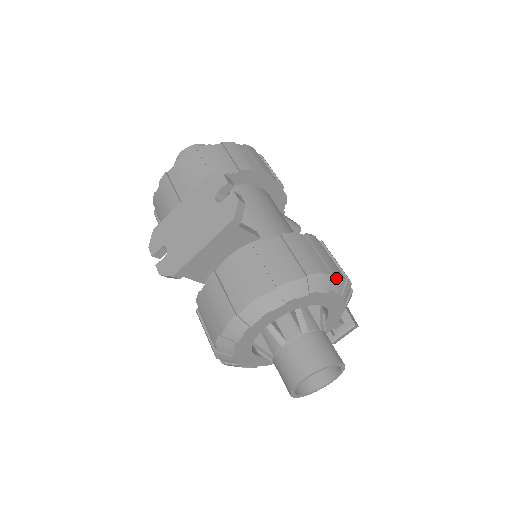
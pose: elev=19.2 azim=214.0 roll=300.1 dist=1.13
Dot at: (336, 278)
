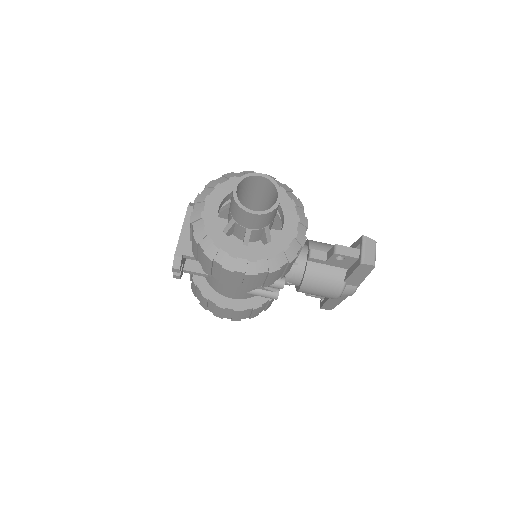
Dot at: (249, 172)
